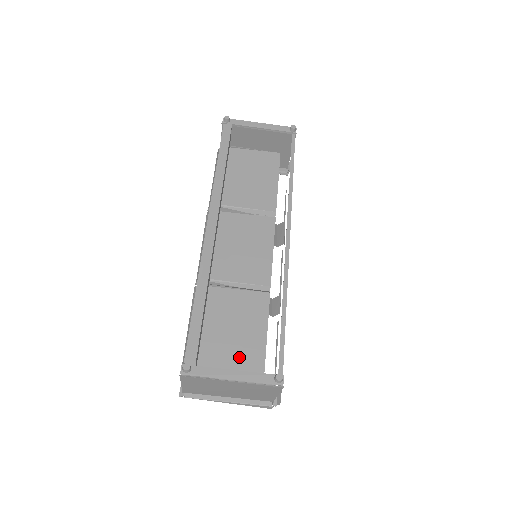
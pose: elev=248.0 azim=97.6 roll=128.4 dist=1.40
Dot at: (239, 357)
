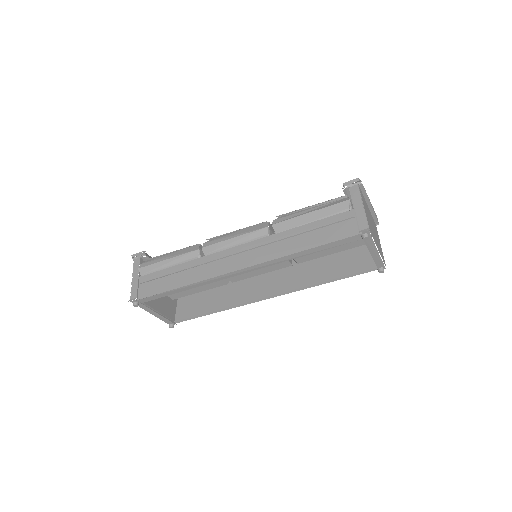
Dot at: occluded
